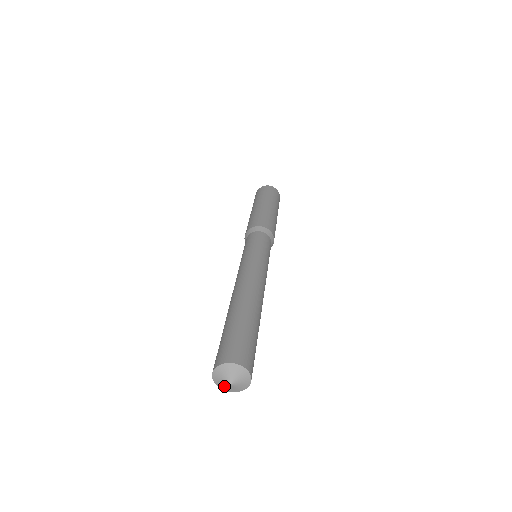
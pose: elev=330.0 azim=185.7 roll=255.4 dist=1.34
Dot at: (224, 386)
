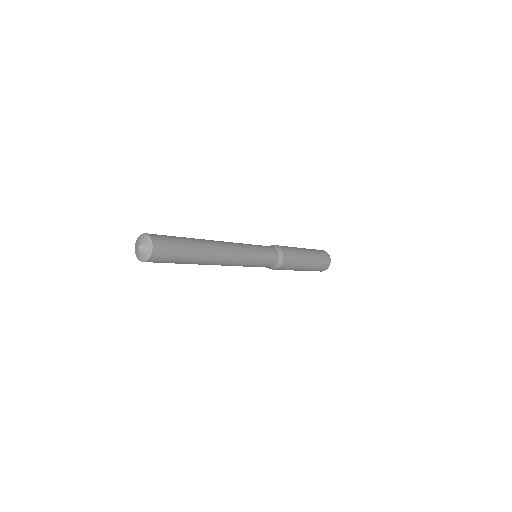
Dot at: (141, 255)
